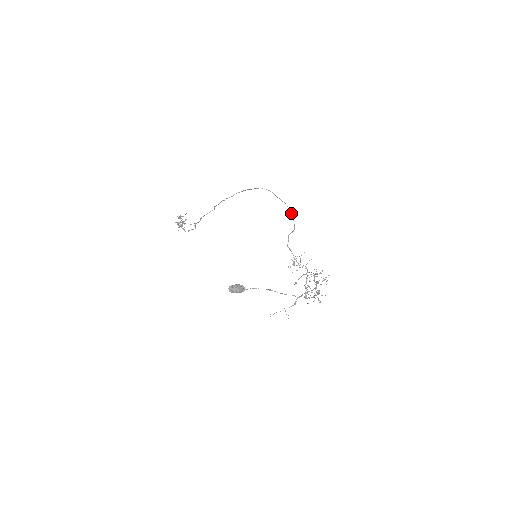
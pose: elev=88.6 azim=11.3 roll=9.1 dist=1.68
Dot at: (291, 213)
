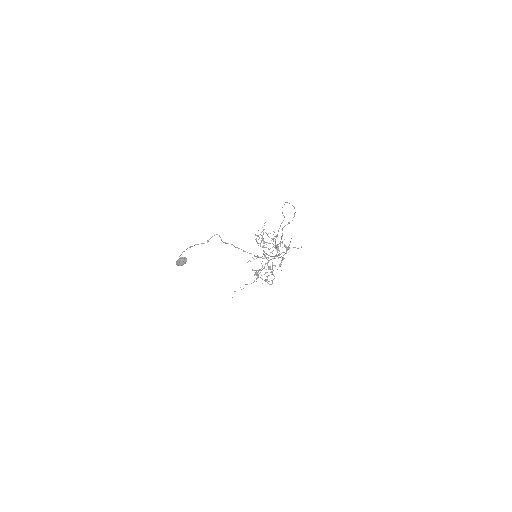
Dot at: occluded
